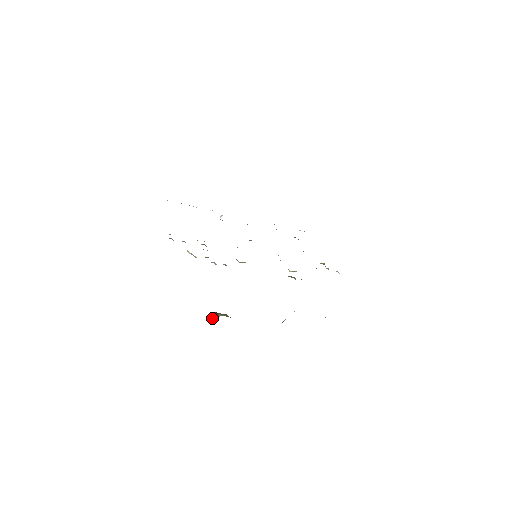
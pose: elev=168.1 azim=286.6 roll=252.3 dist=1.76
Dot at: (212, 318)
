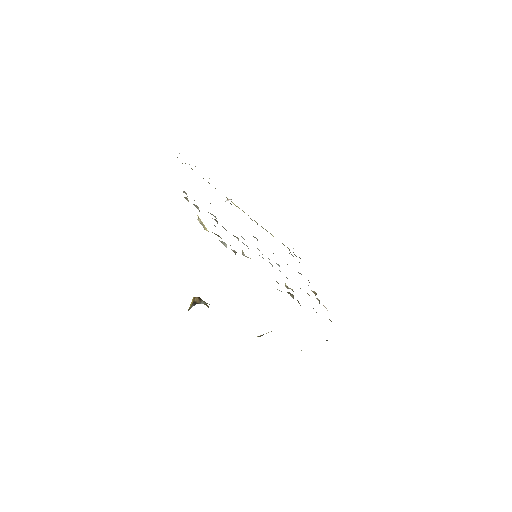
Dot at: (192, 302)
